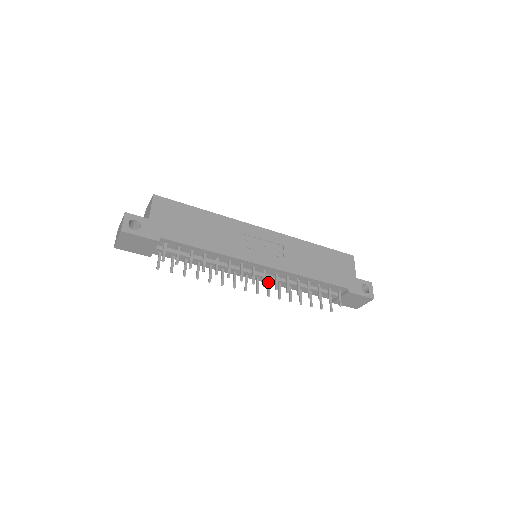
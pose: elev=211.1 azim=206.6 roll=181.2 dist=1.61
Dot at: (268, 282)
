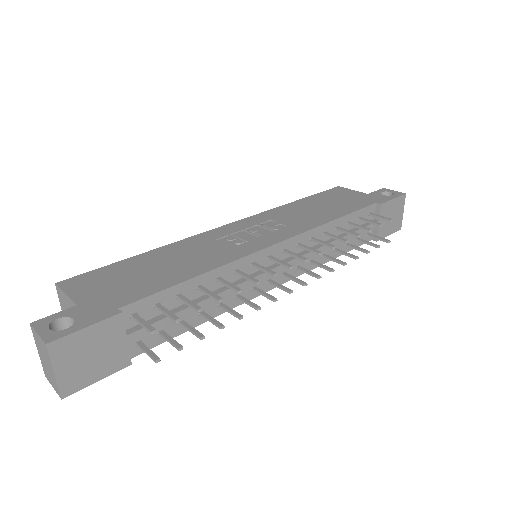
Dot at: (300, 269)
